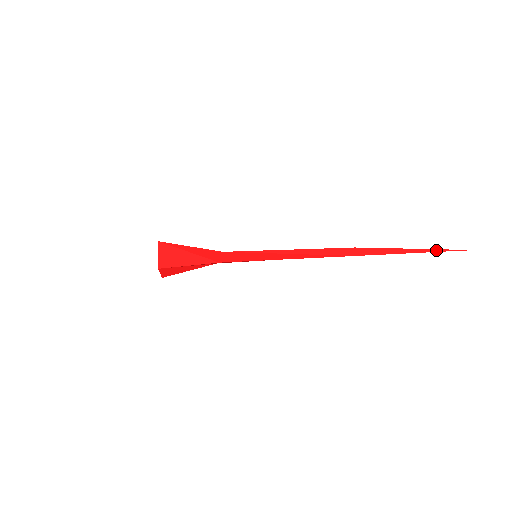
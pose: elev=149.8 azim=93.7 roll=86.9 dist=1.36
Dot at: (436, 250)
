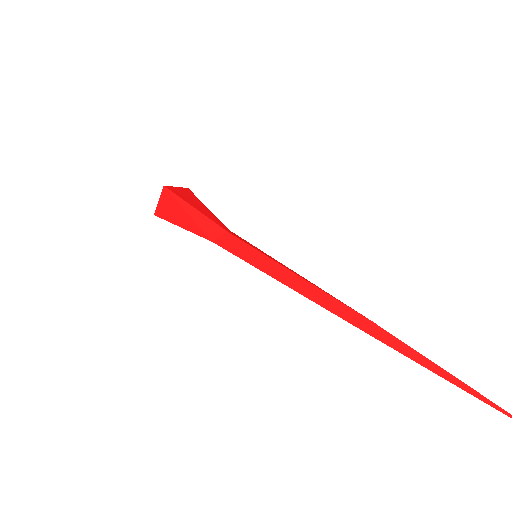
Dot at: (488, 401)
